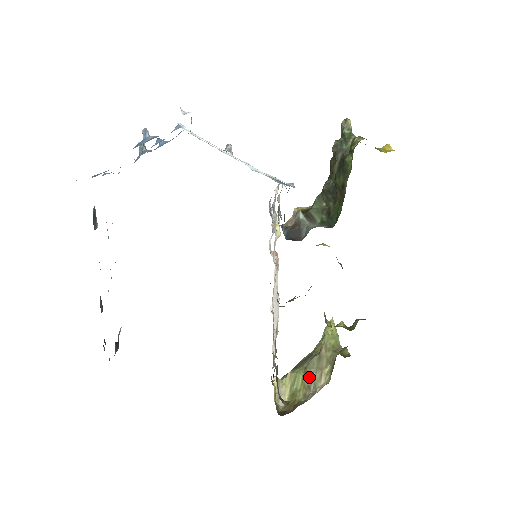
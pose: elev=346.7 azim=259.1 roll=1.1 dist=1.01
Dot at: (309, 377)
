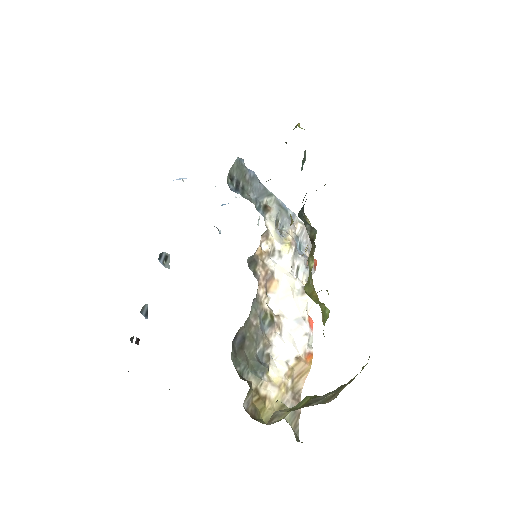
Dot at: (318, 399)
